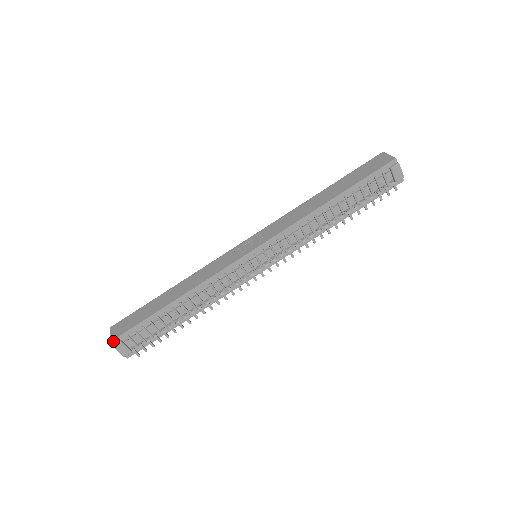
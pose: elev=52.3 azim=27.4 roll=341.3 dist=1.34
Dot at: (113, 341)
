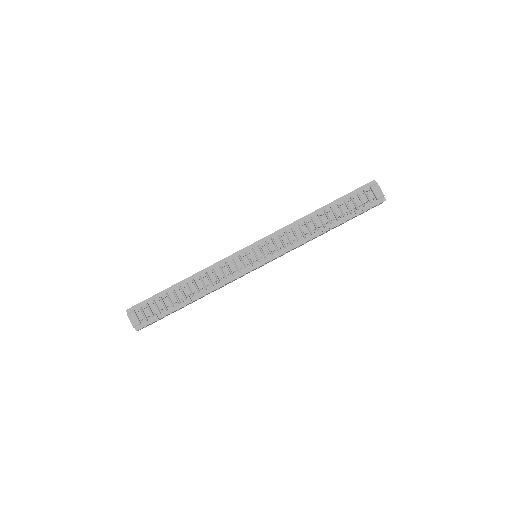
Dot at: (128, 310)
